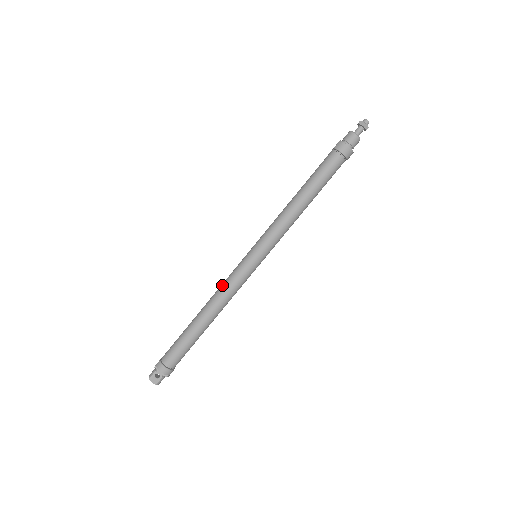
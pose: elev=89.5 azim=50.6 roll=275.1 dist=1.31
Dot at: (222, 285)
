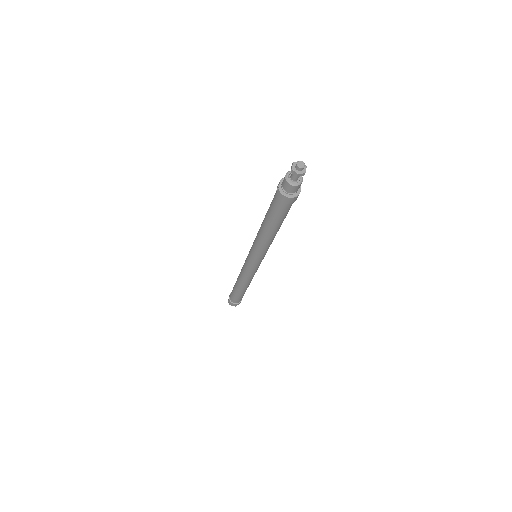
Dot at: (241, 272)
